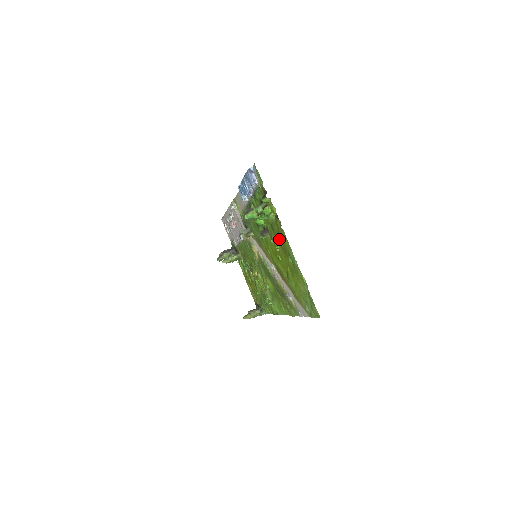
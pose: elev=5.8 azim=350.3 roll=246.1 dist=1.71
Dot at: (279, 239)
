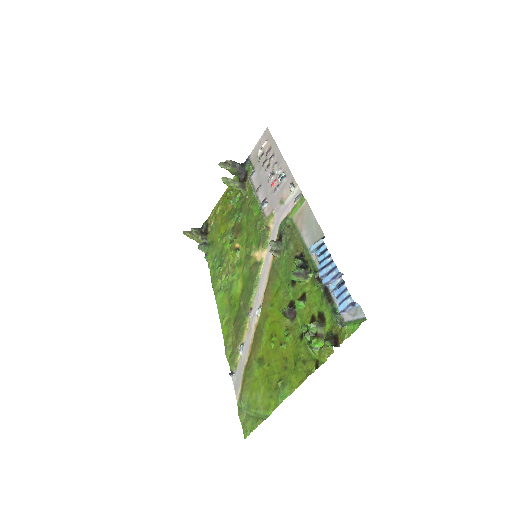
Dot at: (293, 355)
